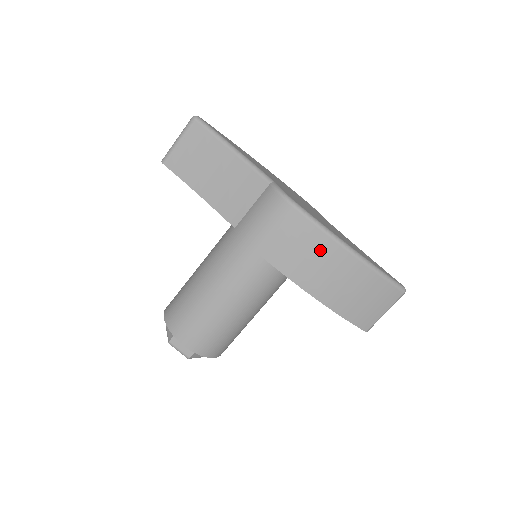
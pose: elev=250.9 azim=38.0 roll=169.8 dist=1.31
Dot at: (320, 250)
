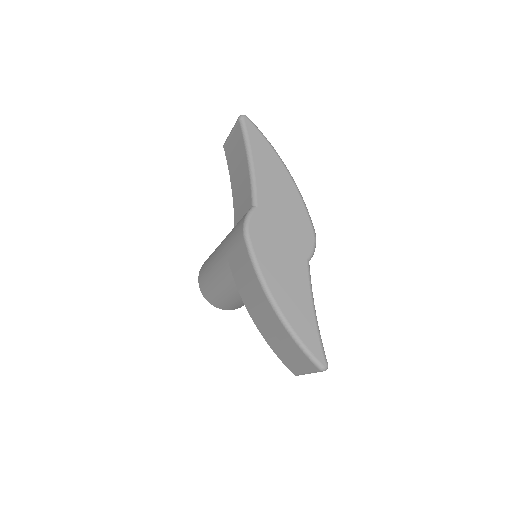
Dot at: (254, 286)
